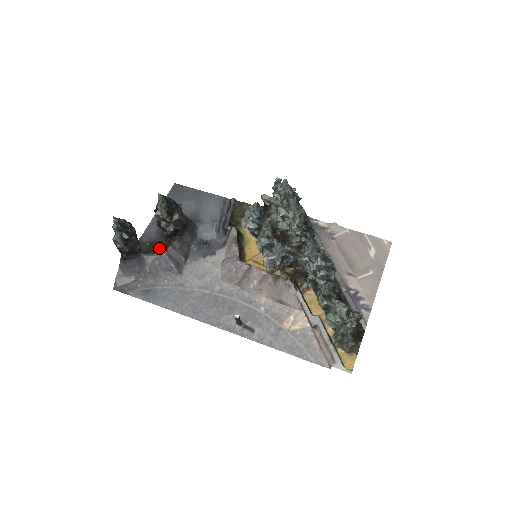
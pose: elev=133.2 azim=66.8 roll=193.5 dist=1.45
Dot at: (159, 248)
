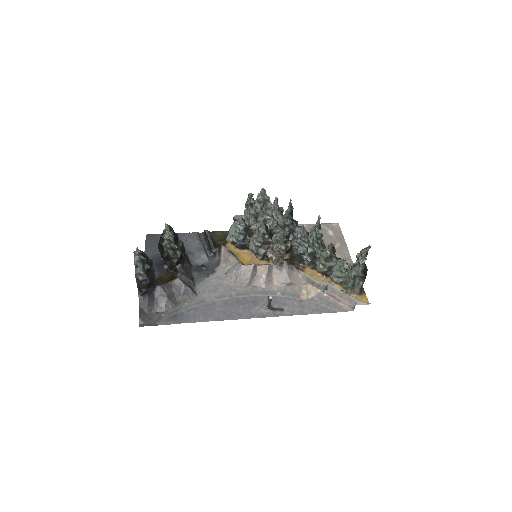
Dot at: (165, 281)
